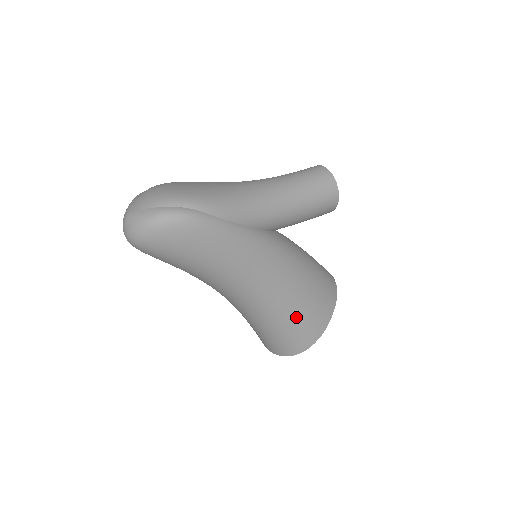
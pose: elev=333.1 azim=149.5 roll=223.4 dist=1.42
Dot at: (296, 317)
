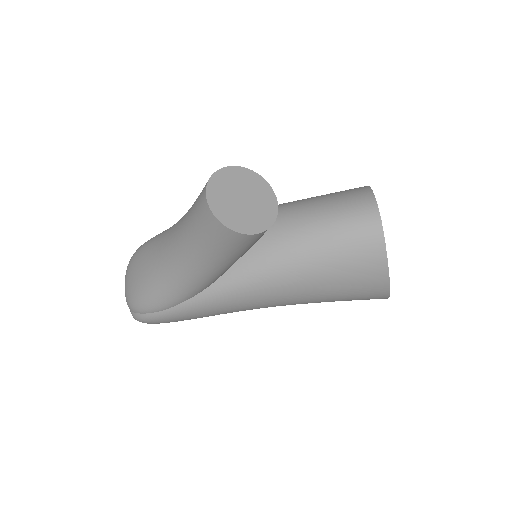
Dot at: (332, 301)
